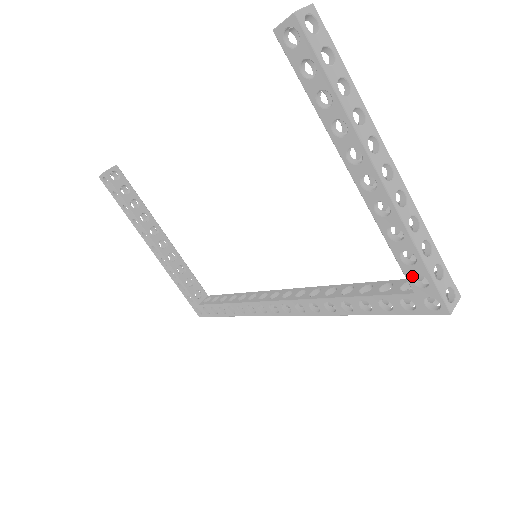
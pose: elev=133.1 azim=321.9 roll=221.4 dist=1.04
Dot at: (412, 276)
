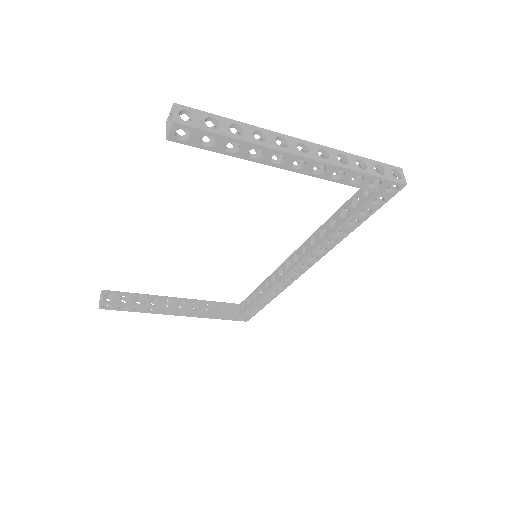
Dot at: (367, 186)
